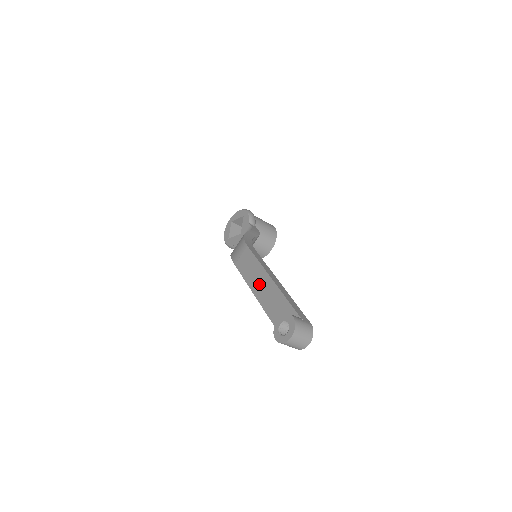
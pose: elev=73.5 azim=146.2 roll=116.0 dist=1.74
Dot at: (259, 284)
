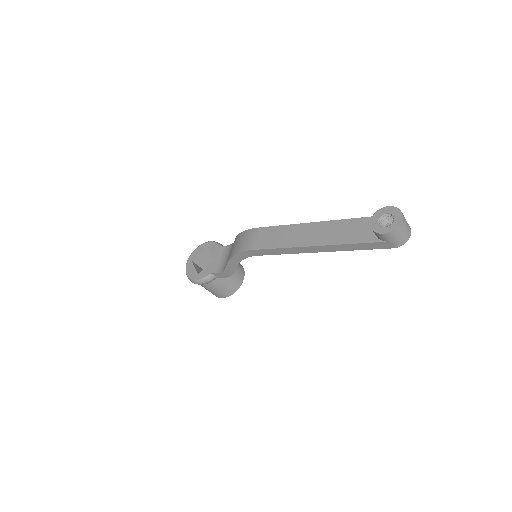
Dot at: (306, 235)
